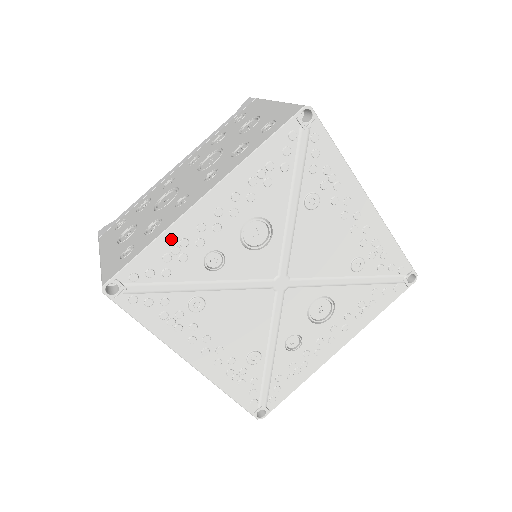
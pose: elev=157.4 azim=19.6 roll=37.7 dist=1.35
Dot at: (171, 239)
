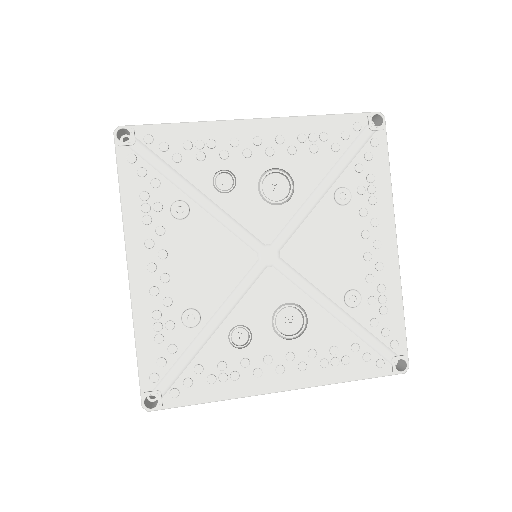
Dot at: (203, 132)
